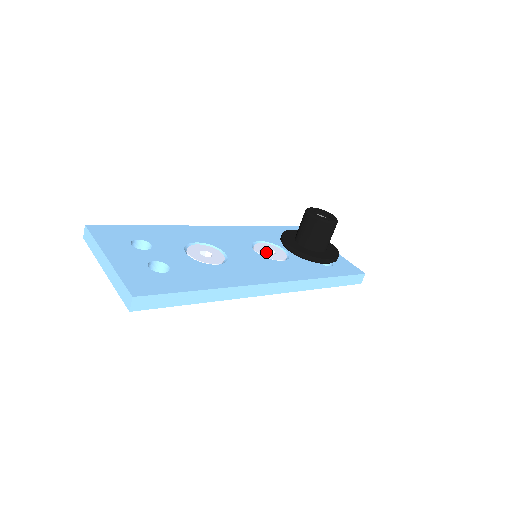
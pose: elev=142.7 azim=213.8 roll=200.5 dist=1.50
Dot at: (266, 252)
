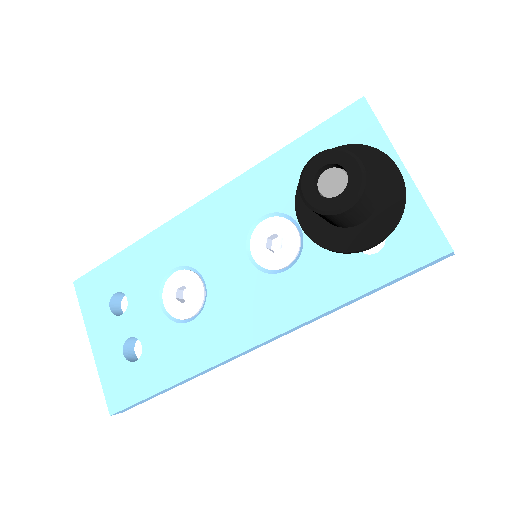
Dot at: (266, 250)
